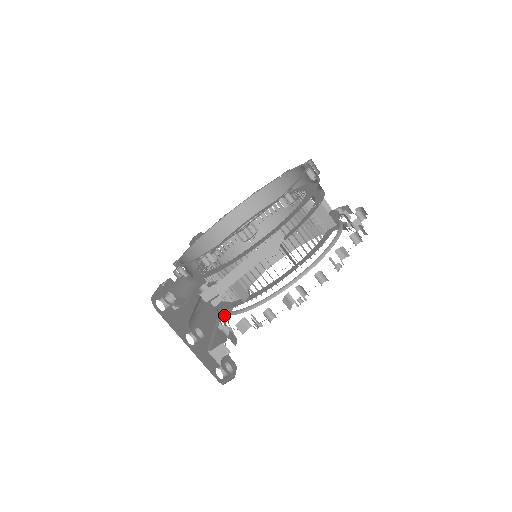
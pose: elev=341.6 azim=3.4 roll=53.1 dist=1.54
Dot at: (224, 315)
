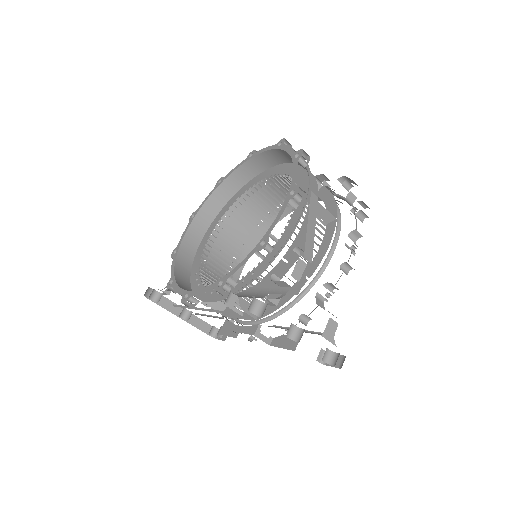
Dot at: (250, 338)
